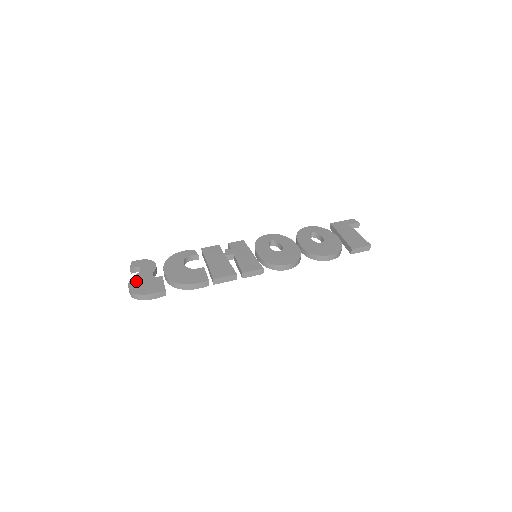
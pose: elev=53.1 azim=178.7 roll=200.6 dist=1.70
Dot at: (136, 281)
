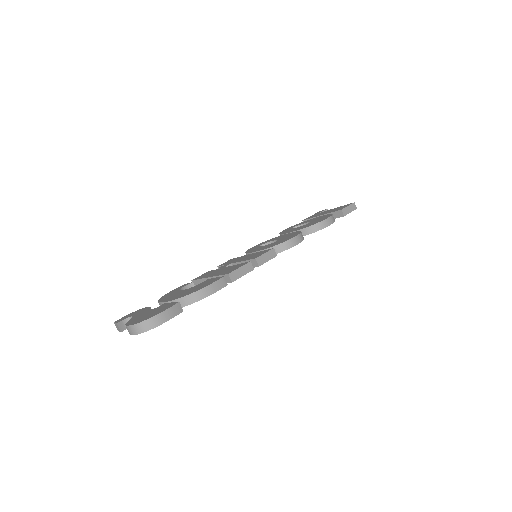
Dot at: (134, 320)
